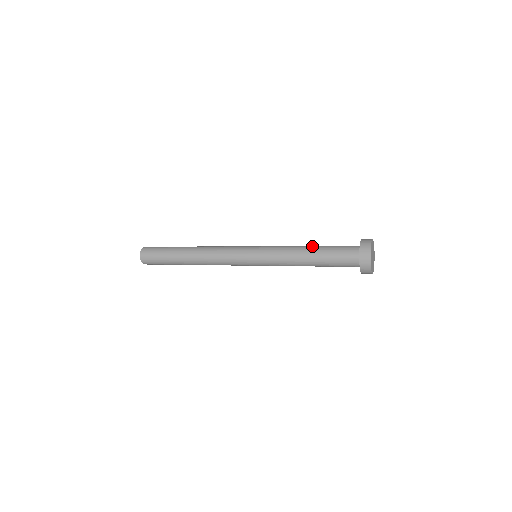
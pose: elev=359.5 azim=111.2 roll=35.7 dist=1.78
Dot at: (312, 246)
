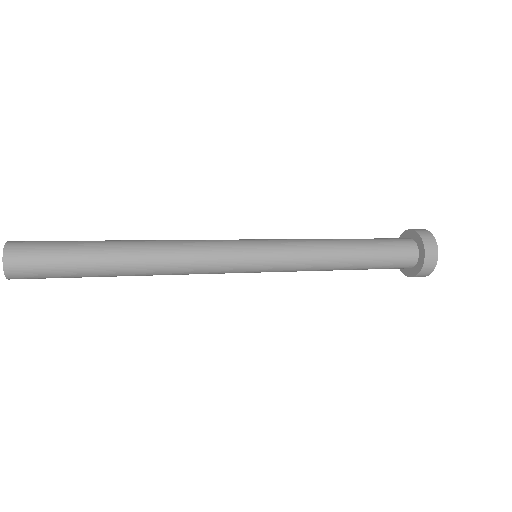
Dot at: (350, 240)
